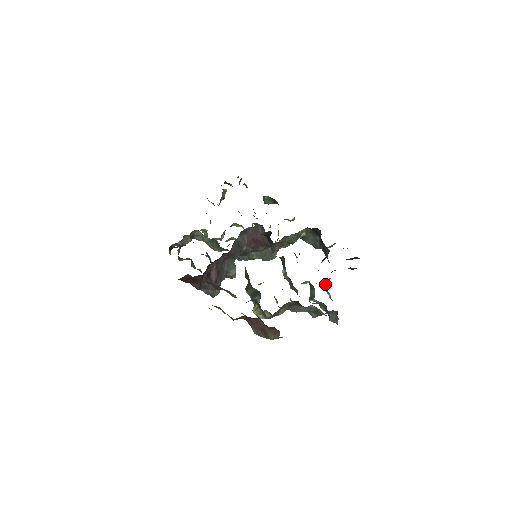
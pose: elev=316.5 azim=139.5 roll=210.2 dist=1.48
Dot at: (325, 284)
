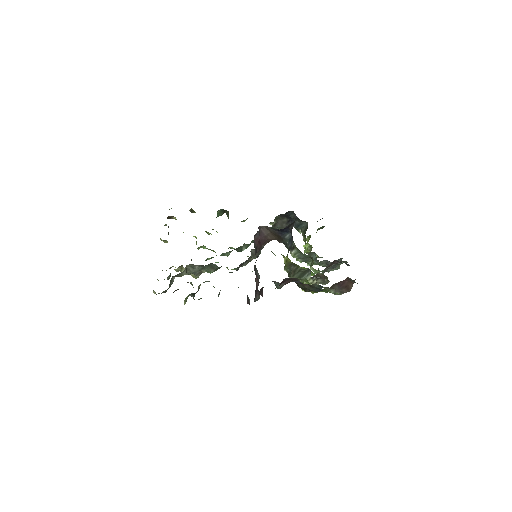
Dot at: occluded
